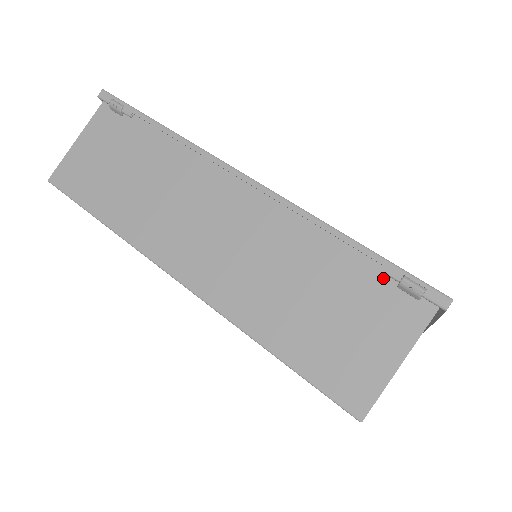
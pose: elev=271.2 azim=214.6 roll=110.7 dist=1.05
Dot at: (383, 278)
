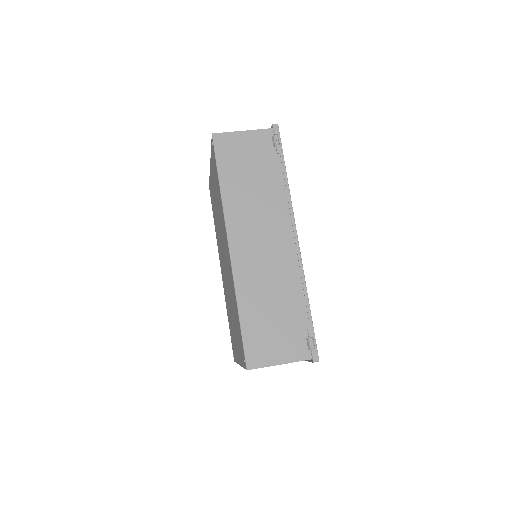
Dot at: (305, 330)
